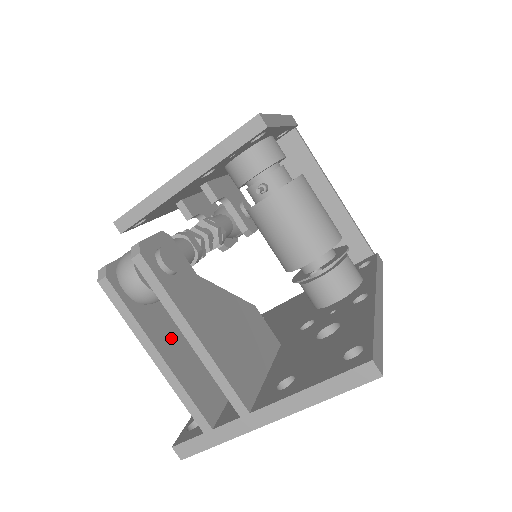
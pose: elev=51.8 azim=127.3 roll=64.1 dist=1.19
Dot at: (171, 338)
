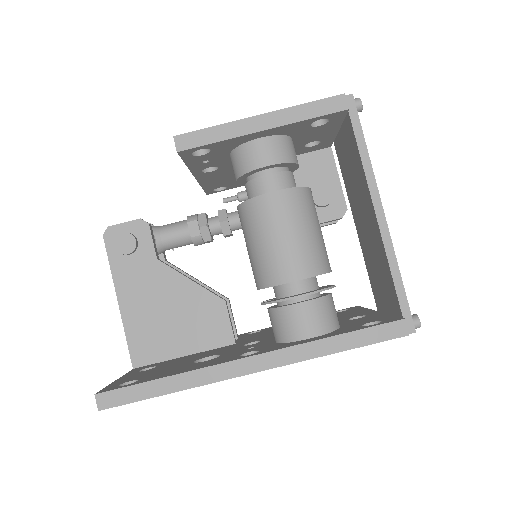
Dot at: occluded
